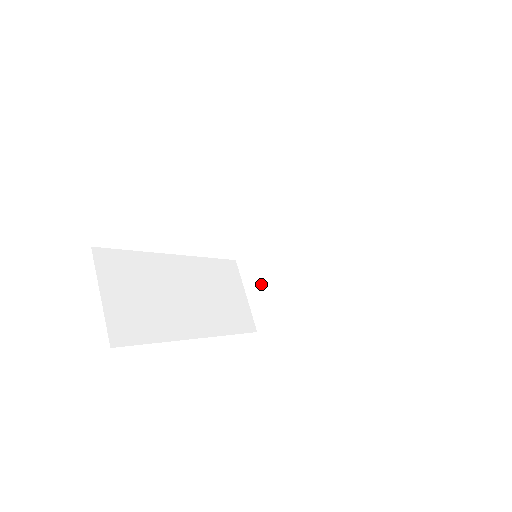
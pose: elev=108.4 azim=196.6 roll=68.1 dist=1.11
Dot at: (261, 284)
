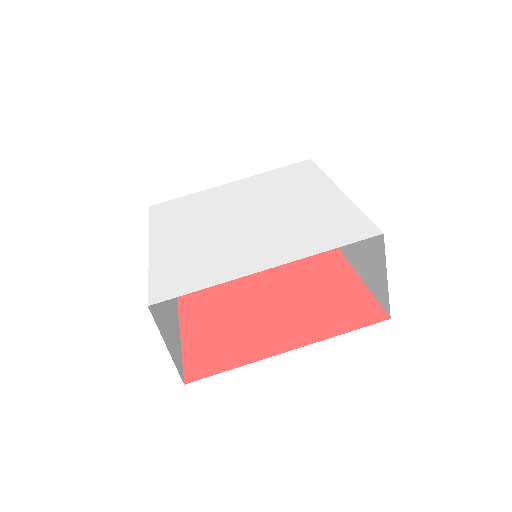
Dot at: occluded
